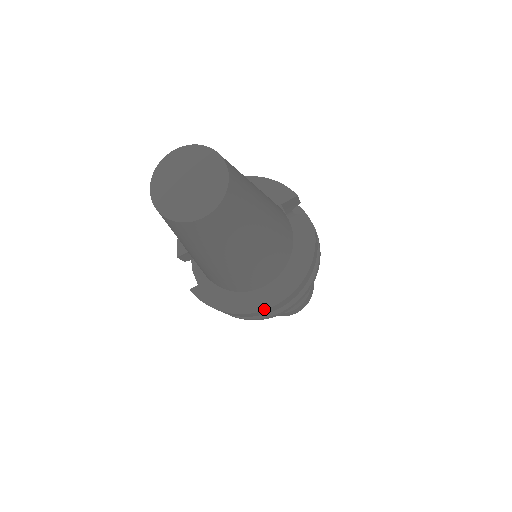
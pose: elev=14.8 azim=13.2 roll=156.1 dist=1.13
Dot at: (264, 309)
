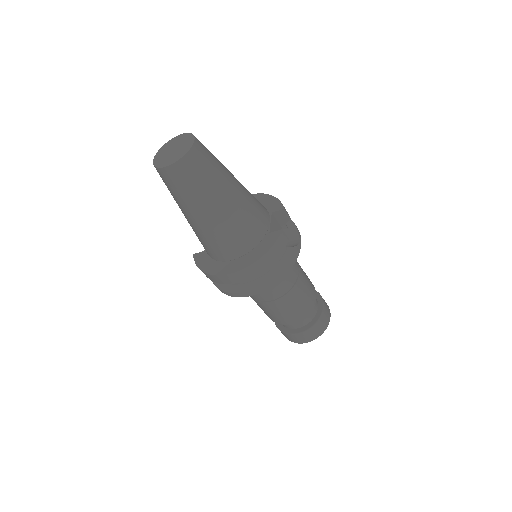
Dot at: (224, 274)
